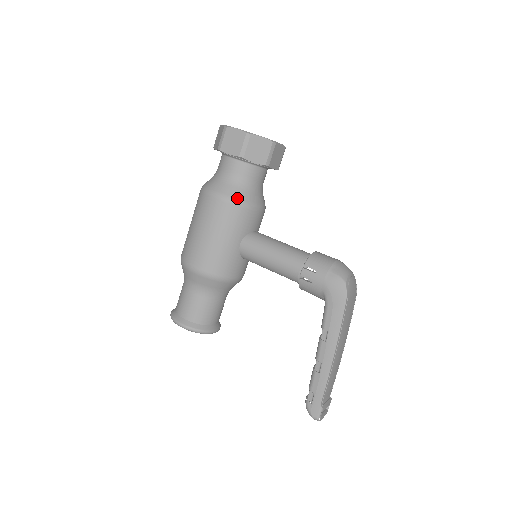
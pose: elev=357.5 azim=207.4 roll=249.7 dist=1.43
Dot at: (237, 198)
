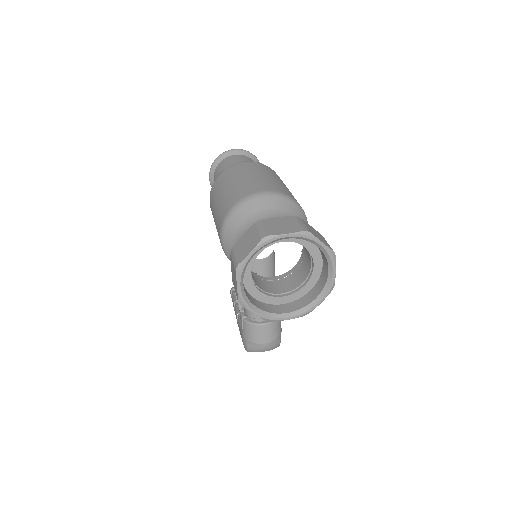
Dot at: occluded
